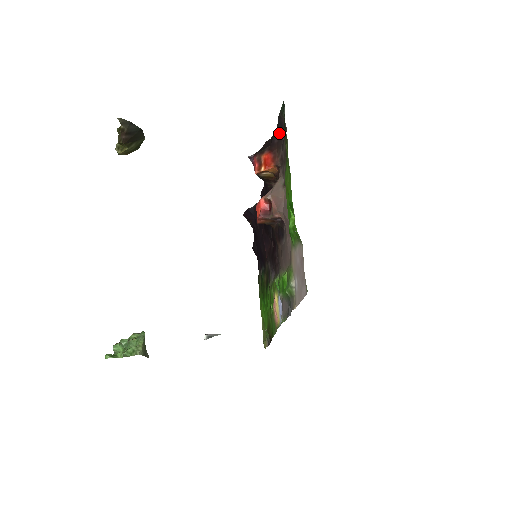
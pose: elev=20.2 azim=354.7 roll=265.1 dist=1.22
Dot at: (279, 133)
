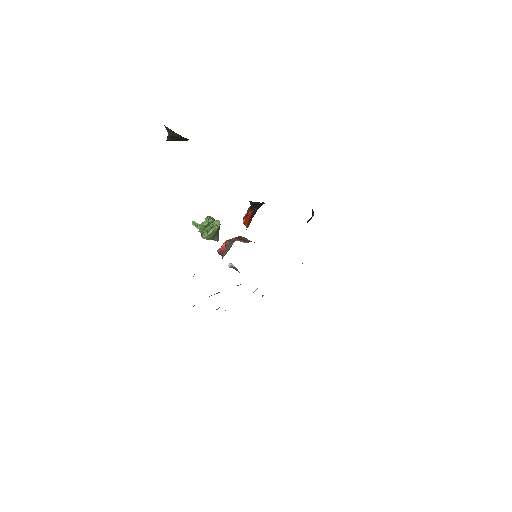
Dot at: occluded
